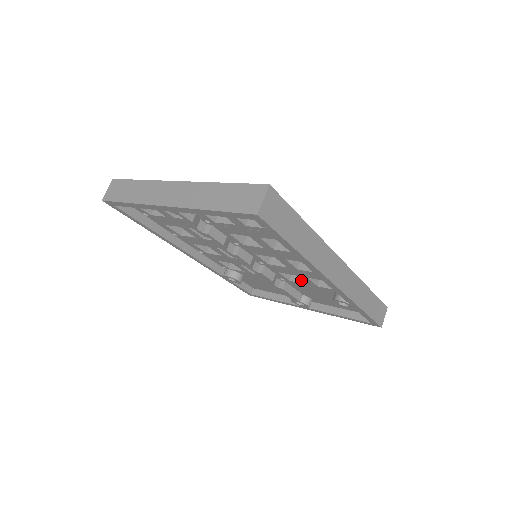
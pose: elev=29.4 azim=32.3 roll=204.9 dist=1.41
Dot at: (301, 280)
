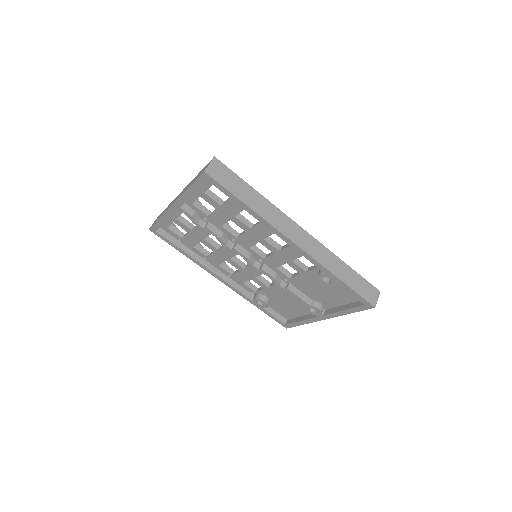
Dot at: (297, 275)
